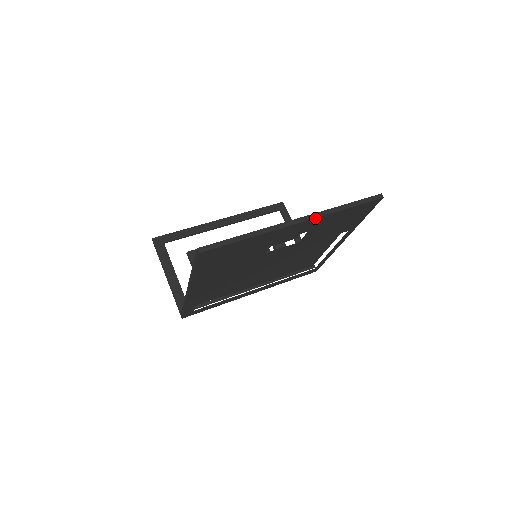
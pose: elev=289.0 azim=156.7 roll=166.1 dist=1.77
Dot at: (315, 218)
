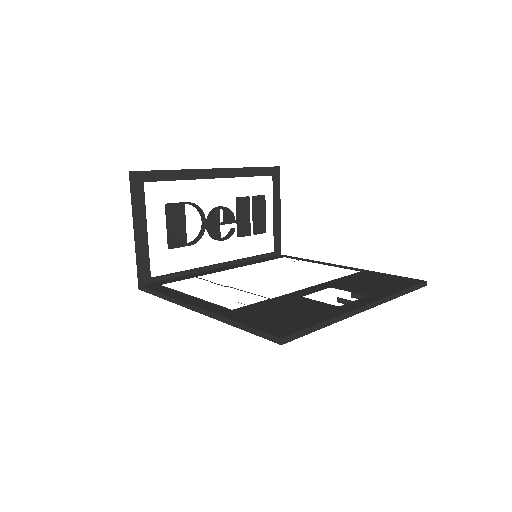
Dot at: (378, 304)
